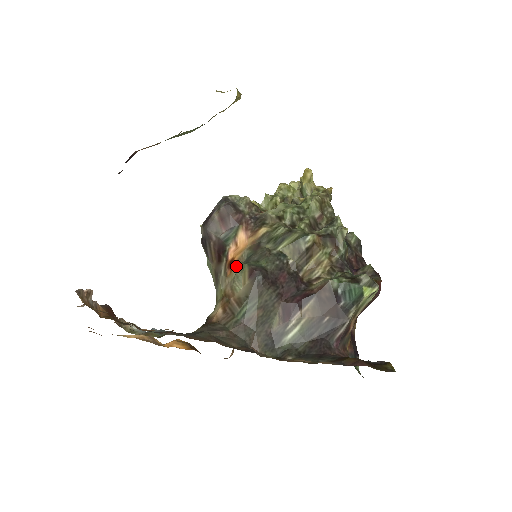
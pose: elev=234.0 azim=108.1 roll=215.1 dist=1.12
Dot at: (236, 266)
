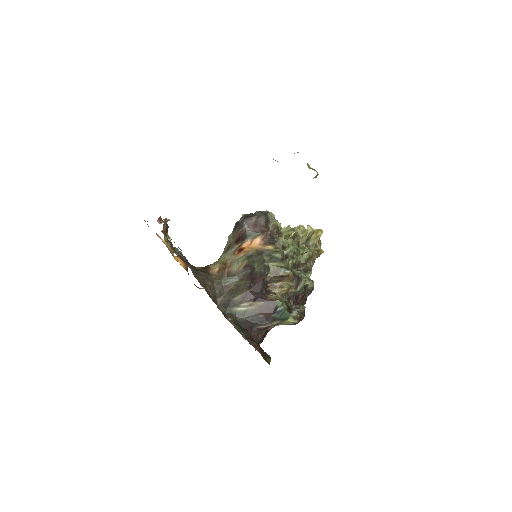
Dot at: (242, 254)
